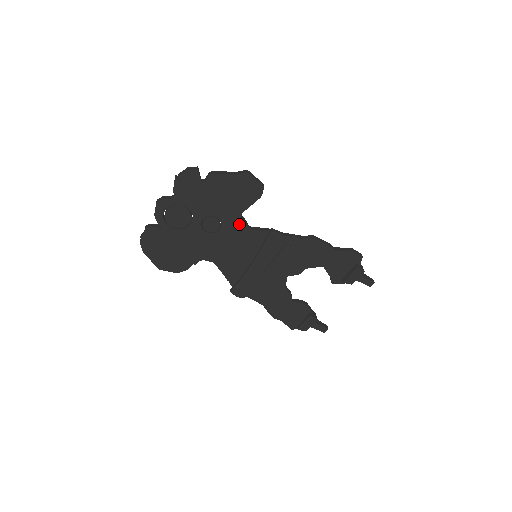
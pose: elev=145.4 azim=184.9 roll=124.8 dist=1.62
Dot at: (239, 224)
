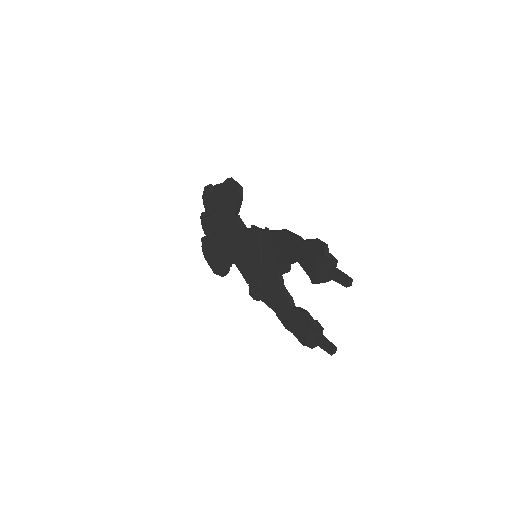
Dot at: (237, 225)
